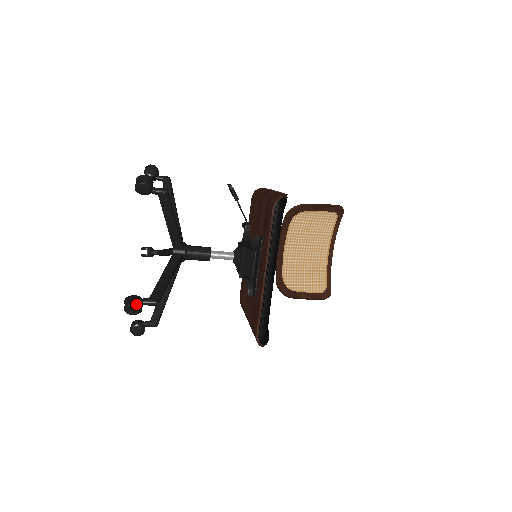
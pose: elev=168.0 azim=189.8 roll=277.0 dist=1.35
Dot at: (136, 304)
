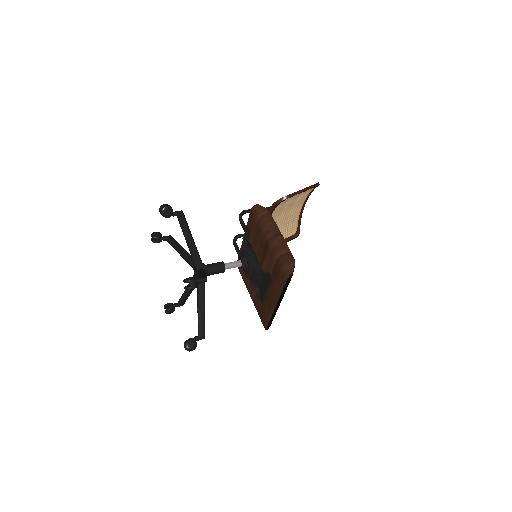
Dot at: (194, 348)
